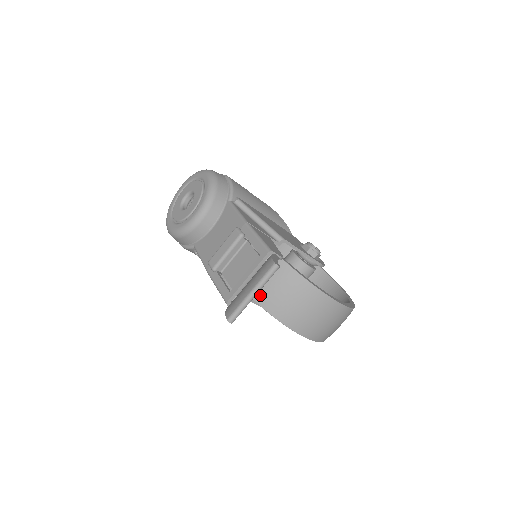
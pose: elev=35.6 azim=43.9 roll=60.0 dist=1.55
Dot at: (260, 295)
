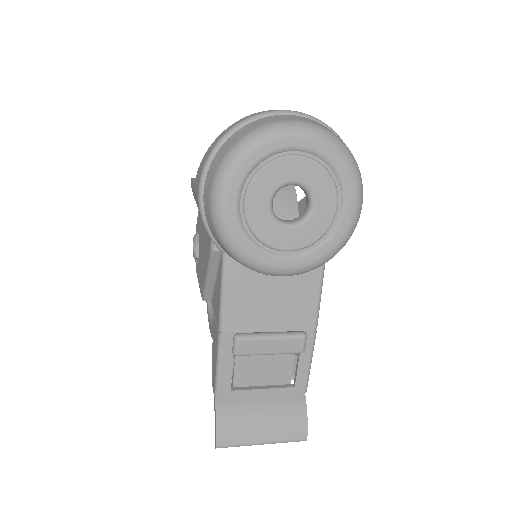
Dot at: occluded
